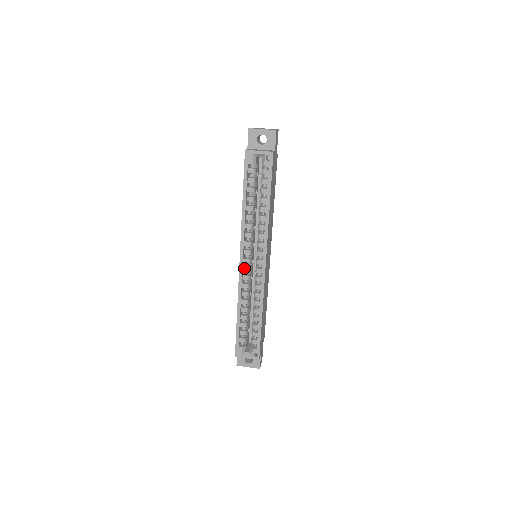
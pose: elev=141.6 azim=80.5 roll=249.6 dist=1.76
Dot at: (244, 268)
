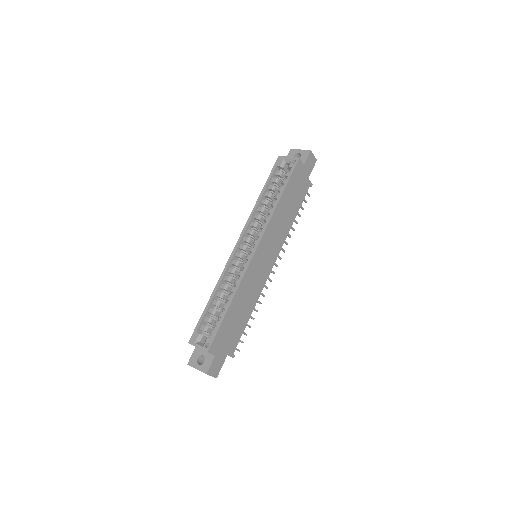
Dot at: (237, 253)
